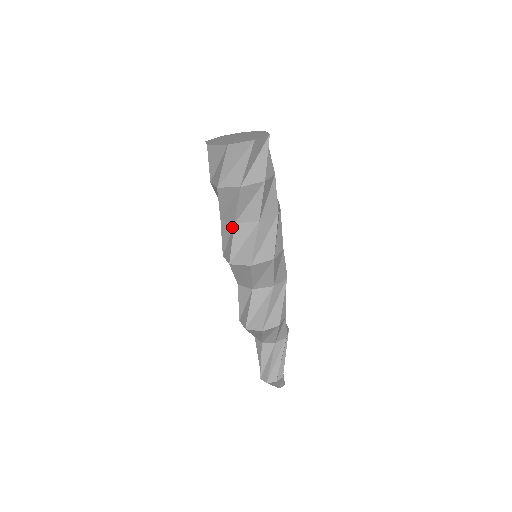
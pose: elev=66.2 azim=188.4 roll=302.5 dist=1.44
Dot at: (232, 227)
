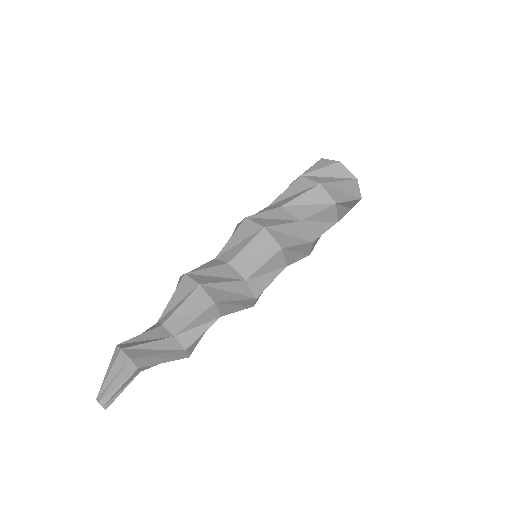
Dot at: (276, 208)
